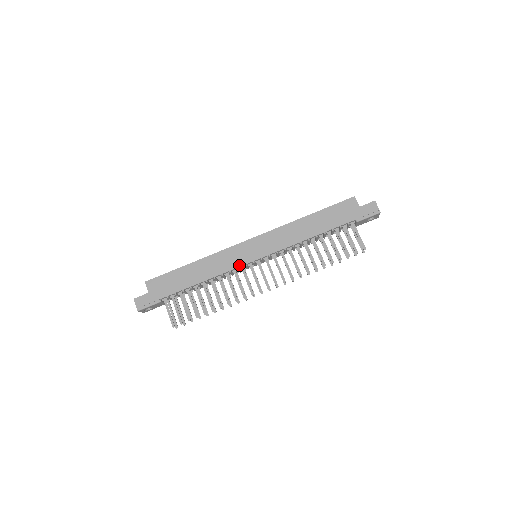
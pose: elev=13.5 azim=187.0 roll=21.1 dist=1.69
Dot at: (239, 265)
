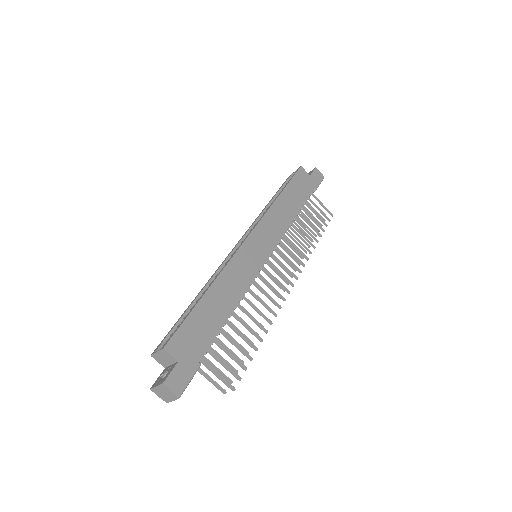
Dot at: (257, 270)
